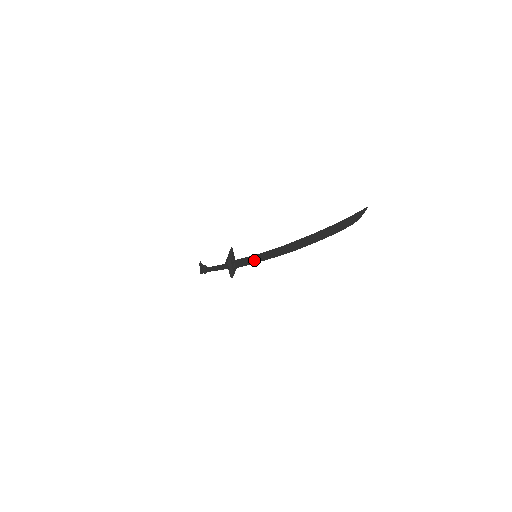
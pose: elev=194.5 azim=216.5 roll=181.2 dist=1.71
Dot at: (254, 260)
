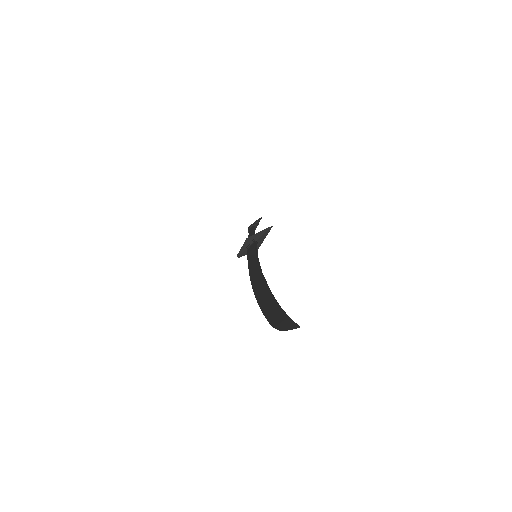
Dot at: (251, 258)
